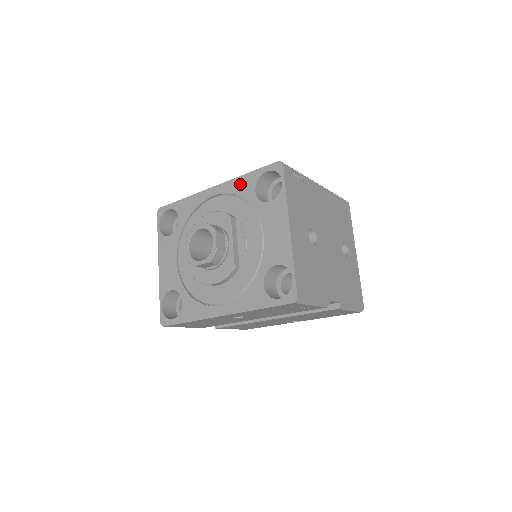
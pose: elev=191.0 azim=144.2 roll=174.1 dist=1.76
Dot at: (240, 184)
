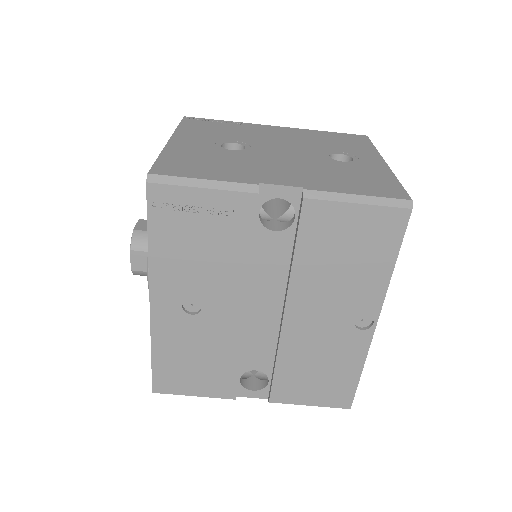
Dot at: occluded
